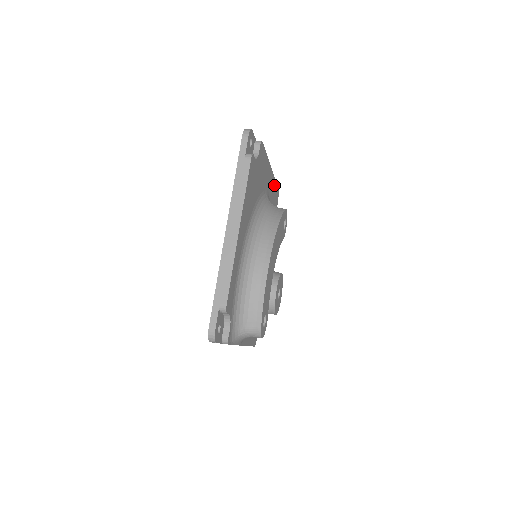
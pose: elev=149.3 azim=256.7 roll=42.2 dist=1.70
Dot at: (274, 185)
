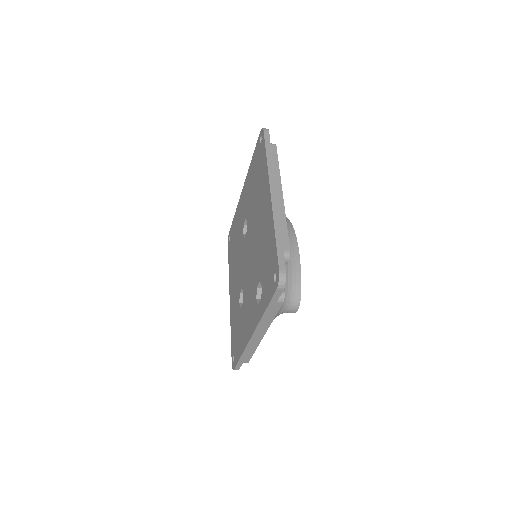
Dot at: occluded
